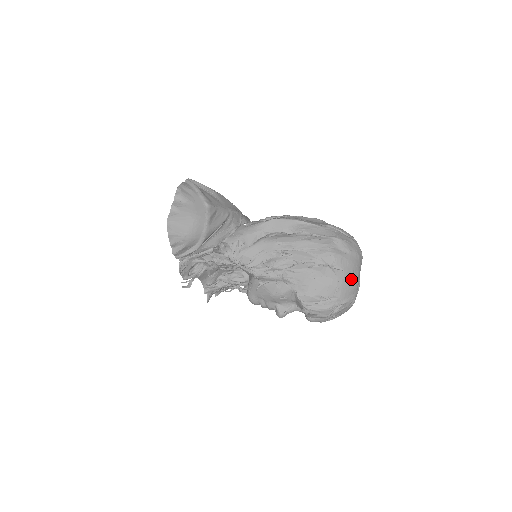
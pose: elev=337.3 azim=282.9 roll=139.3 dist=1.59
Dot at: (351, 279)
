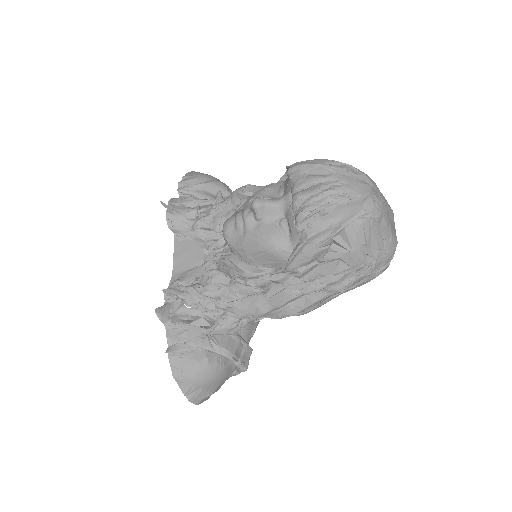
Dot at: occluded
